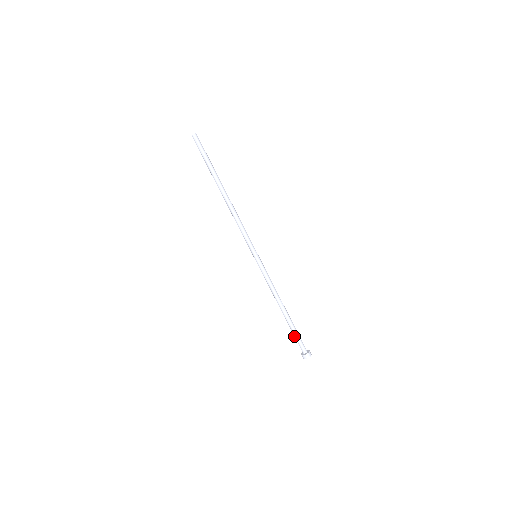
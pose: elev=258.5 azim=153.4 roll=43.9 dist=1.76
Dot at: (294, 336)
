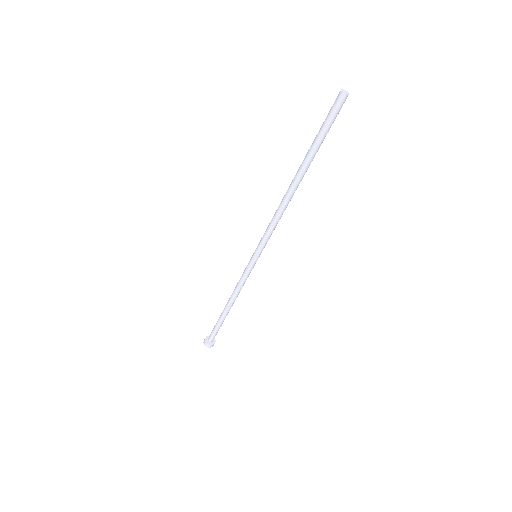
Dot at: (215, 326)
